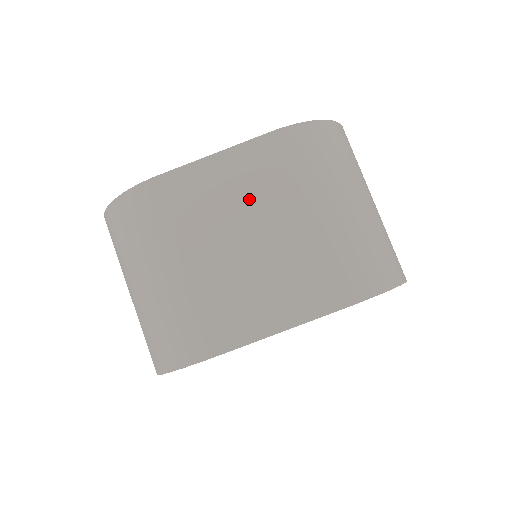
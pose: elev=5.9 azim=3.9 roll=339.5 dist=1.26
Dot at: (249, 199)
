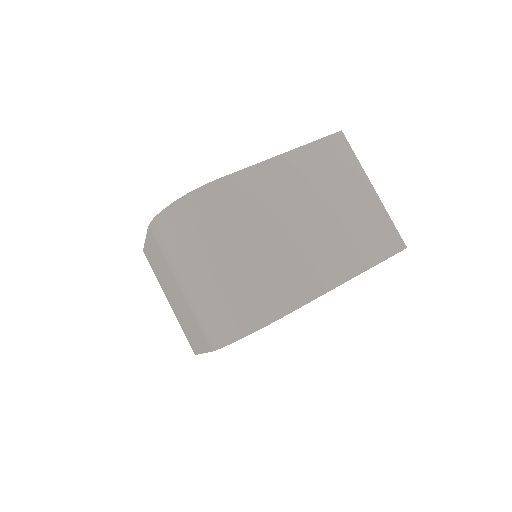
Dot at: (163, 271)
